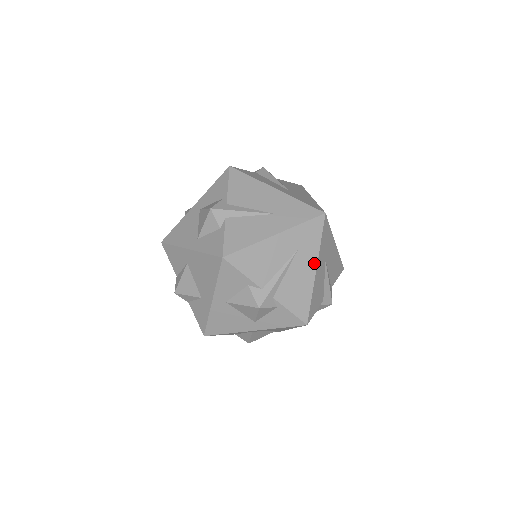
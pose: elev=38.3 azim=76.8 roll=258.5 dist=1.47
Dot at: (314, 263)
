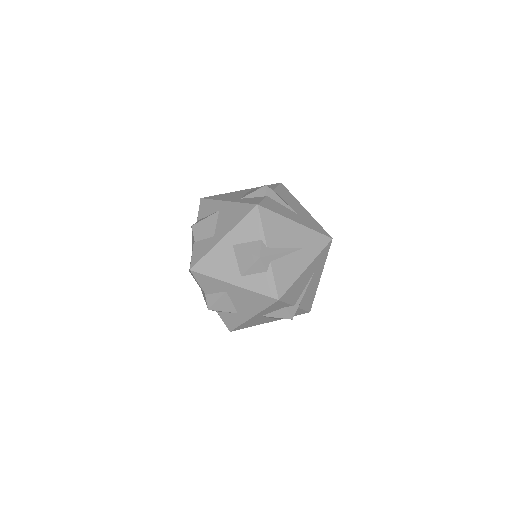
Dot at: (321, 274)
